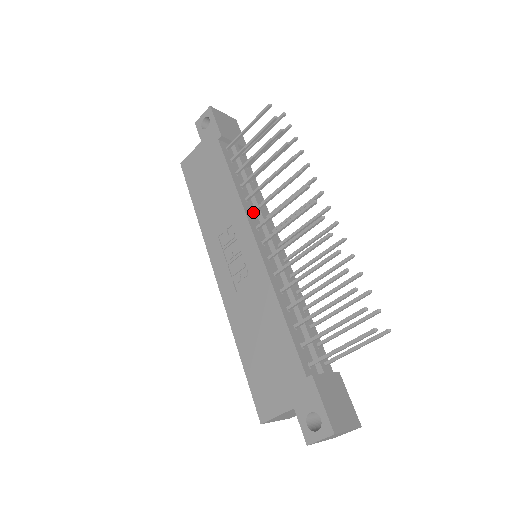
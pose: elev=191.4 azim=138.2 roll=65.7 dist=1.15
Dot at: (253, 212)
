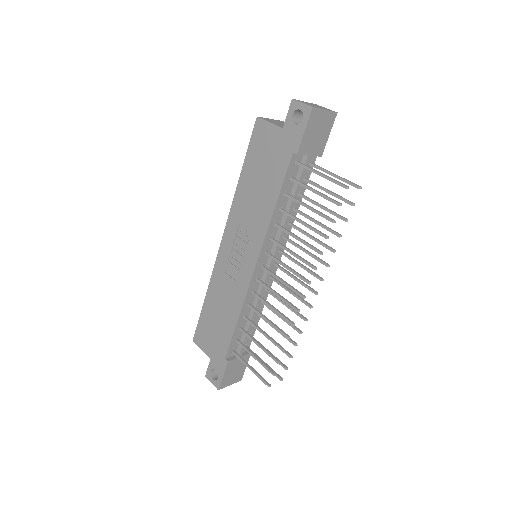
Dot at: (271, 240)
